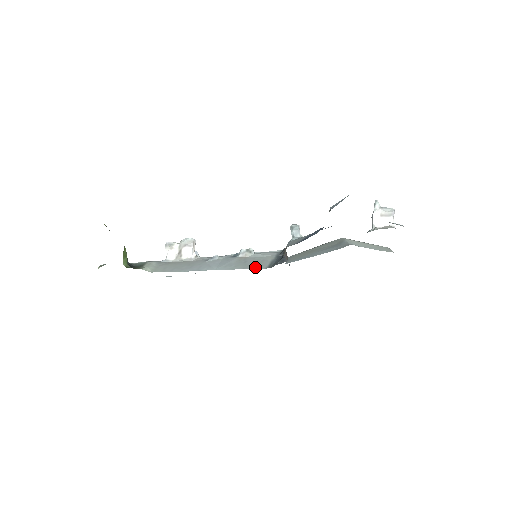
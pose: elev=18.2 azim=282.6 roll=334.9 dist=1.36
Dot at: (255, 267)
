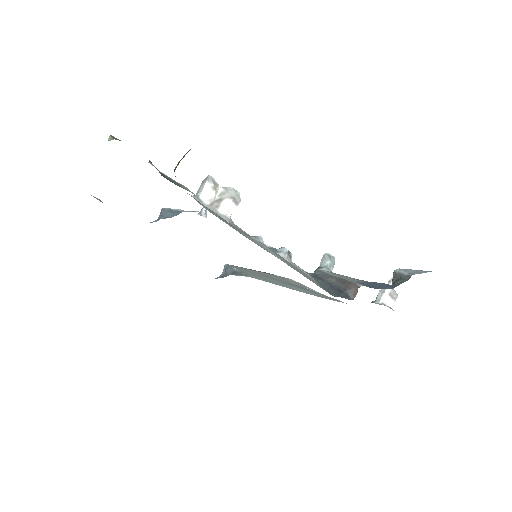
Dot at: occluded
